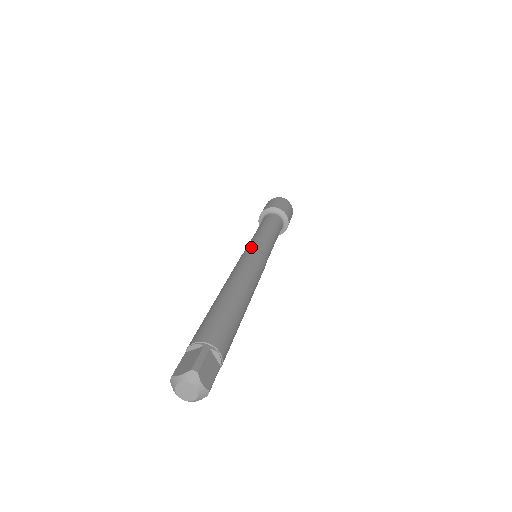
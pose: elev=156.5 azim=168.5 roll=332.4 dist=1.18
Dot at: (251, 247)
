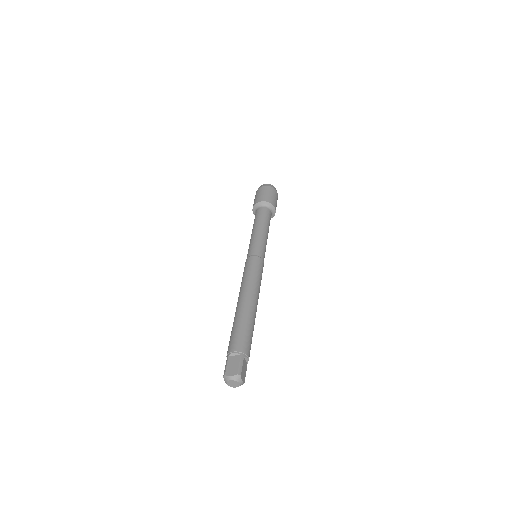
Dot at: (255, 253)
